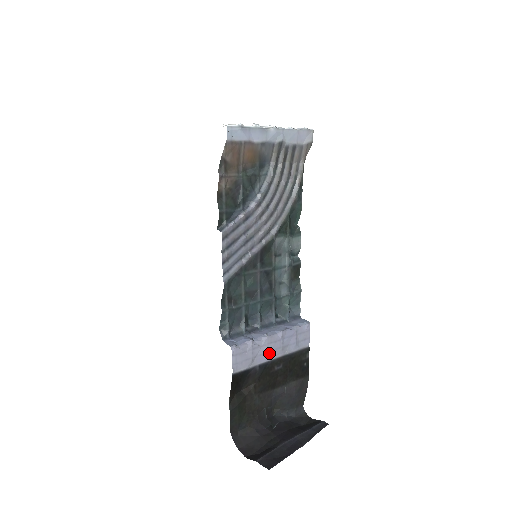
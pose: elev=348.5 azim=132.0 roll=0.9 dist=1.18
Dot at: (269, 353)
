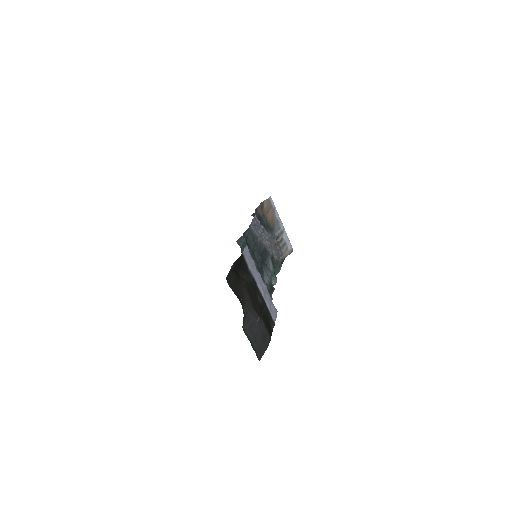
Dot at: (258, 282)
